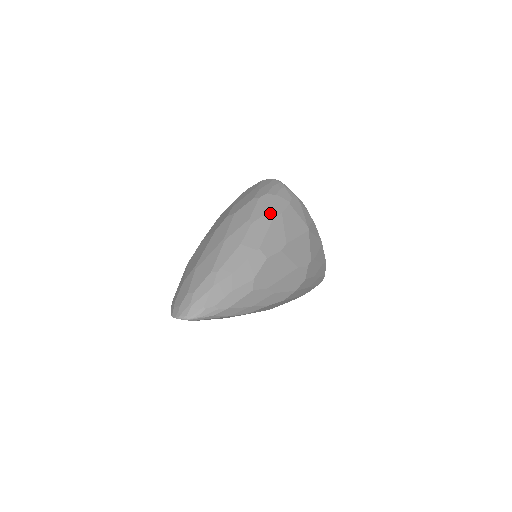
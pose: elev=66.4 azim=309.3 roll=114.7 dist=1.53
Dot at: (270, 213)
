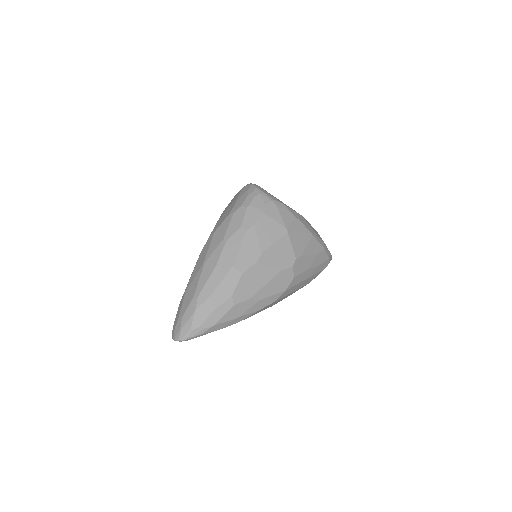
Dot at: (242, 228)
